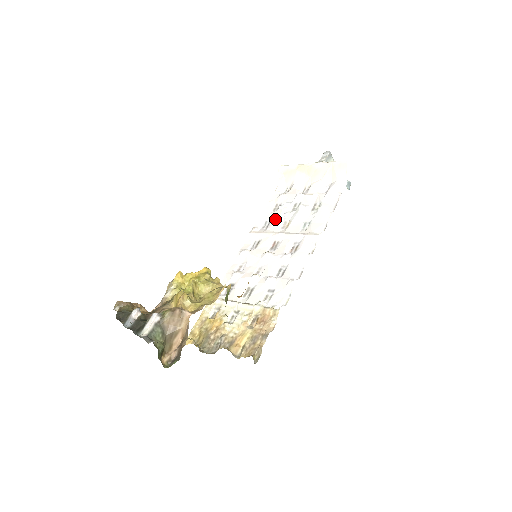
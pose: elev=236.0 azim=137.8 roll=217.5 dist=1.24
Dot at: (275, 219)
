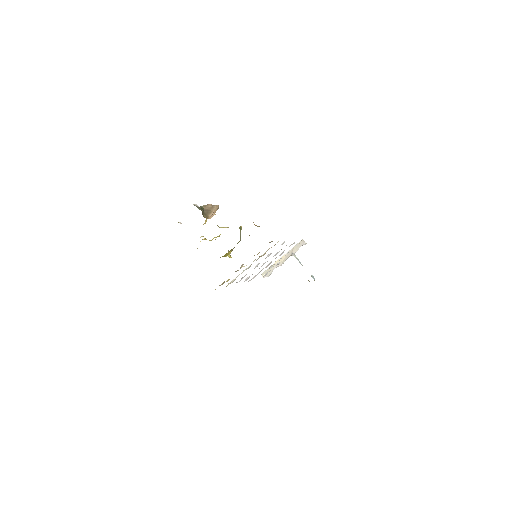
Dot at: occluded
